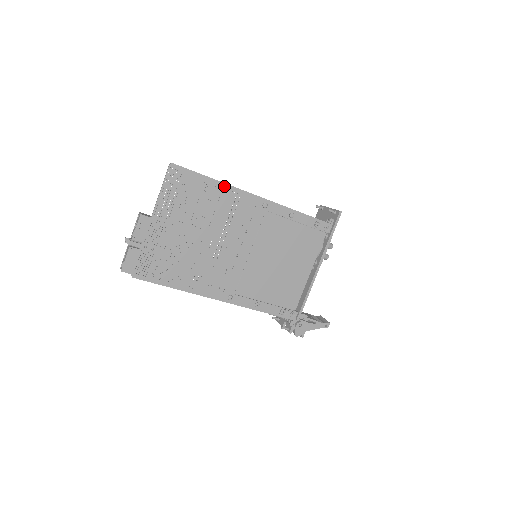
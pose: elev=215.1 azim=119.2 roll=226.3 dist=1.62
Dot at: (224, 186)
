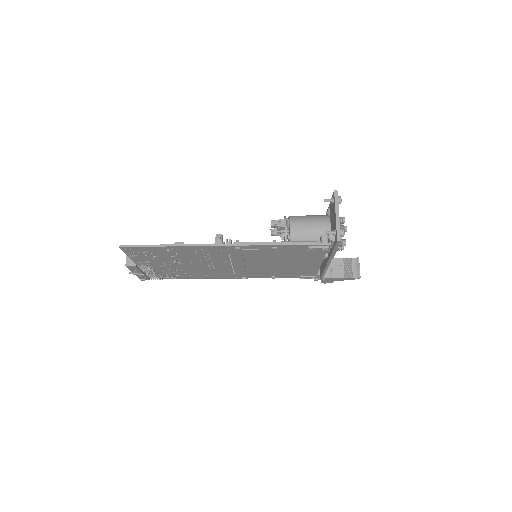
Dot at: (183, 247)
